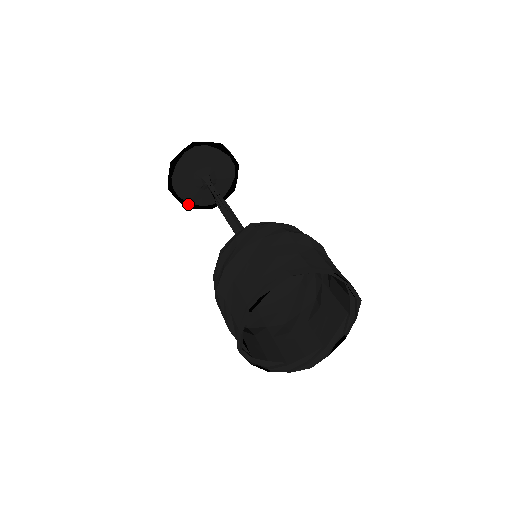
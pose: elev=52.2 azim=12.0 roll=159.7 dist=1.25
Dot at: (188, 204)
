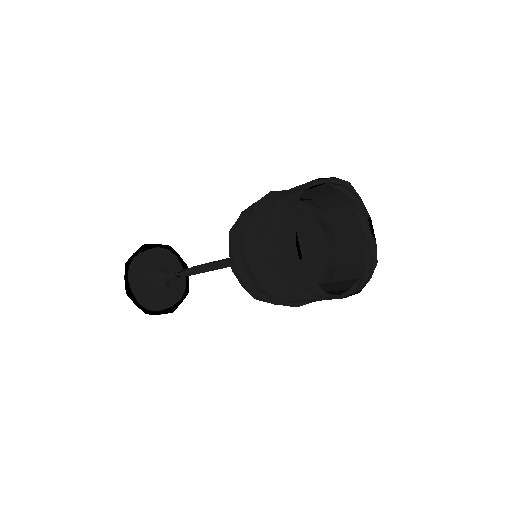
Dot at: (170, 309)
